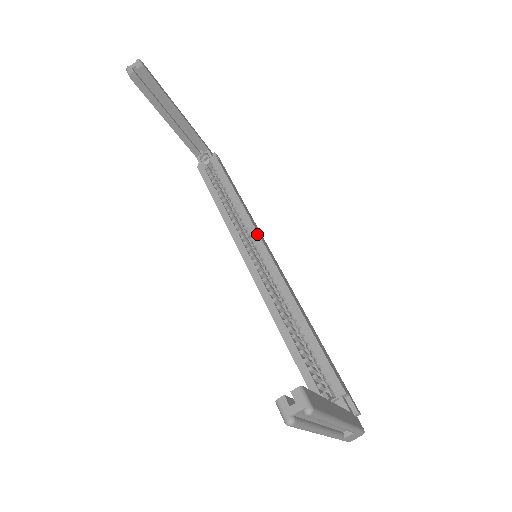
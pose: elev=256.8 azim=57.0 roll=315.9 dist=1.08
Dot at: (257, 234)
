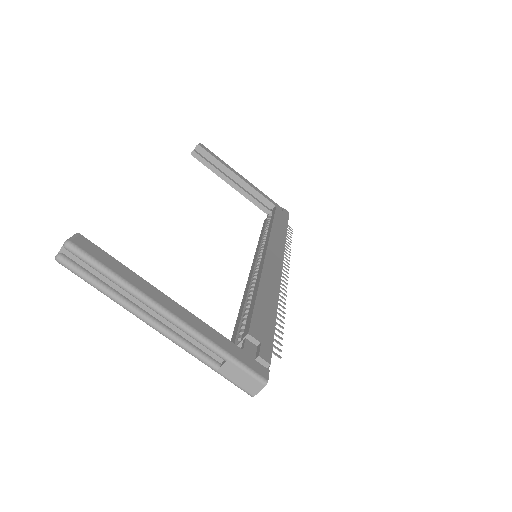
Dot at: (267, 242)
